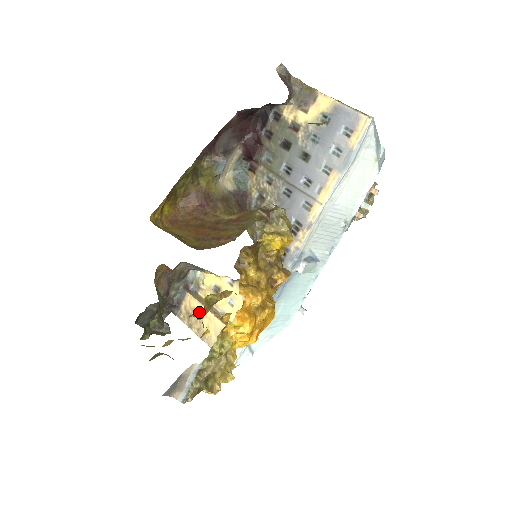
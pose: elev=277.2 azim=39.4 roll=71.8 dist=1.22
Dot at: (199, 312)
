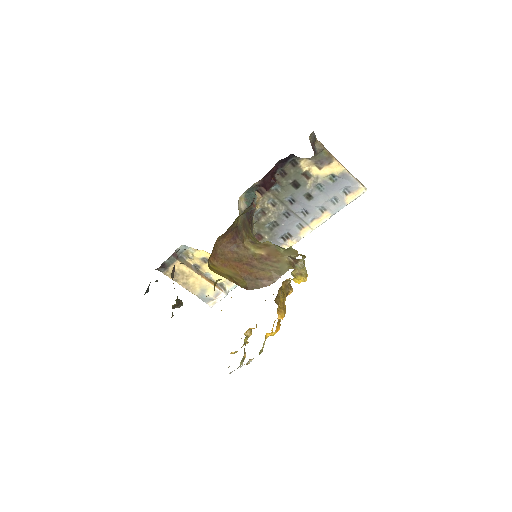
Dot at: occluded
